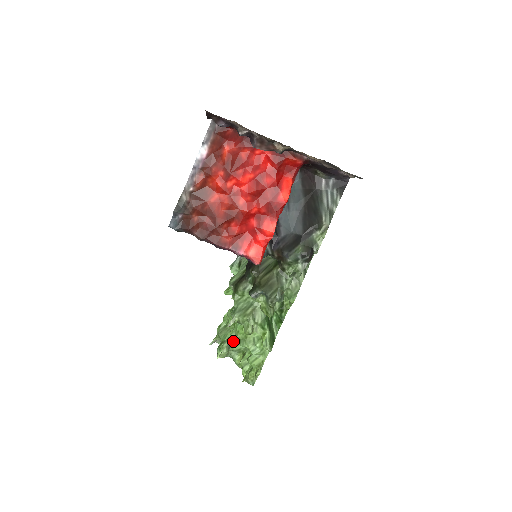
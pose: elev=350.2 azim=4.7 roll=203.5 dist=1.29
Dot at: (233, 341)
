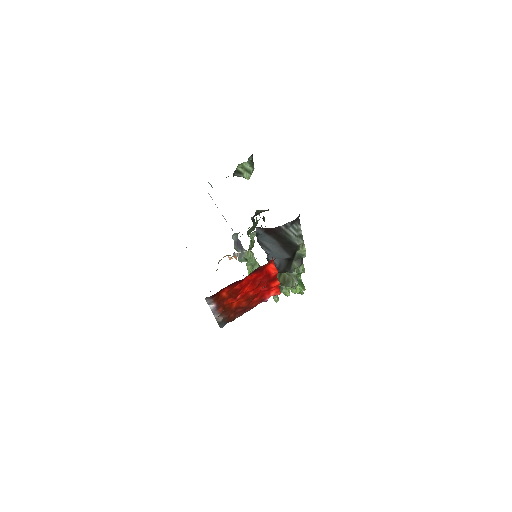
Dot at: occluded
